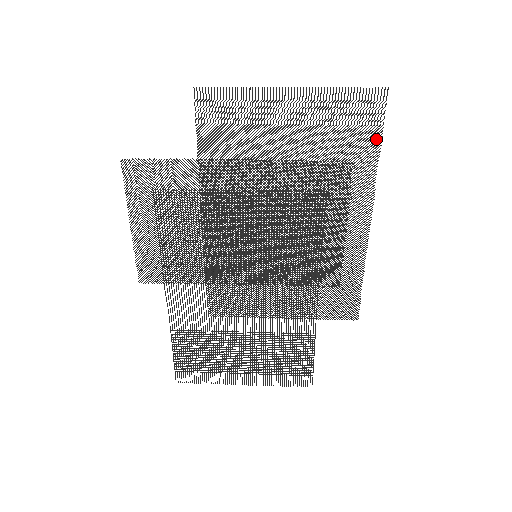
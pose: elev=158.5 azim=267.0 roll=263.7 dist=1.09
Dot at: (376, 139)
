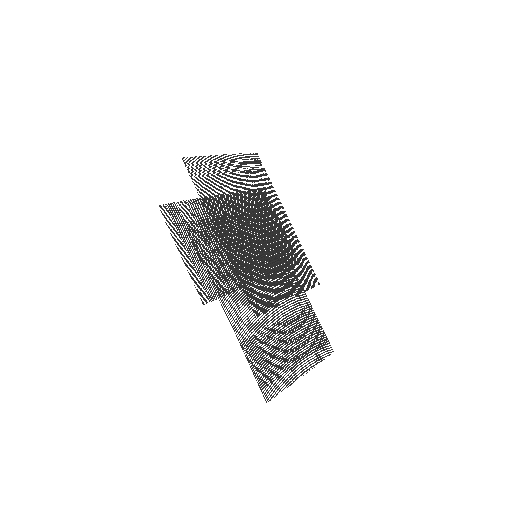
Dot at: occluded
